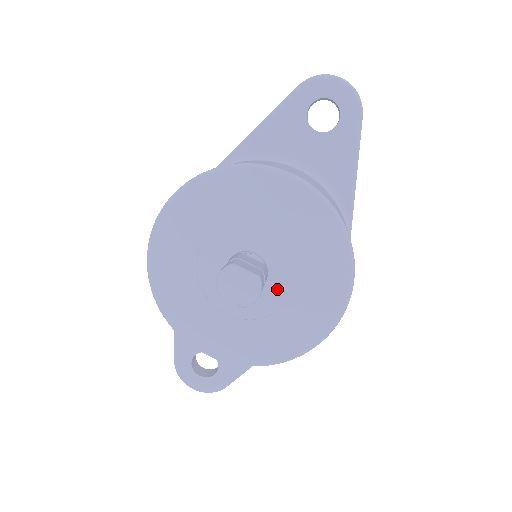
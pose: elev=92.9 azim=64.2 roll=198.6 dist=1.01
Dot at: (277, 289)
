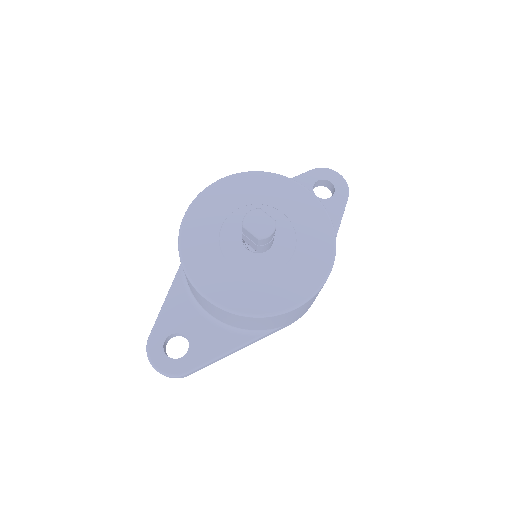
Dot at: (276, 256)
